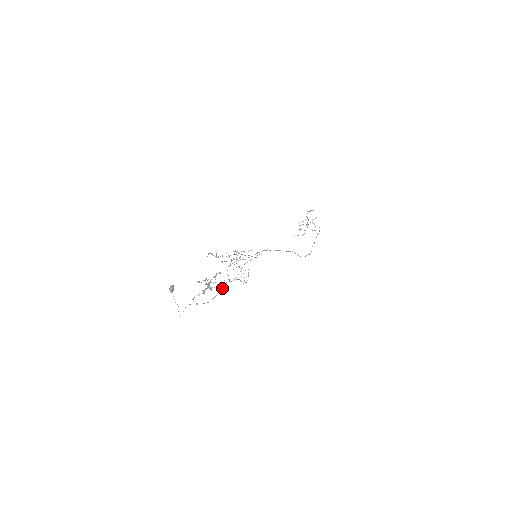
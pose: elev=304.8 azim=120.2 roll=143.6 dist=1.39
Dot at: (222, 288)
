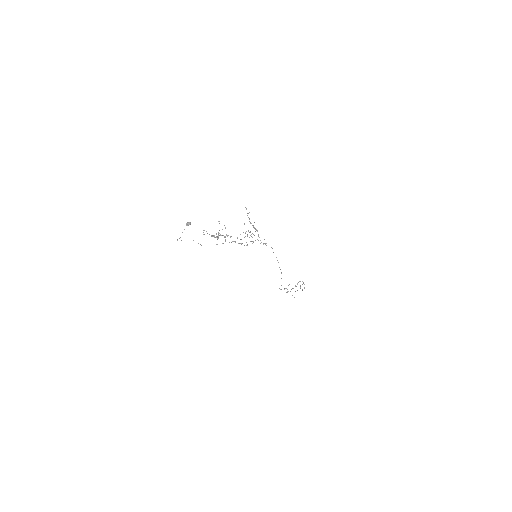
Dot at: occluded
